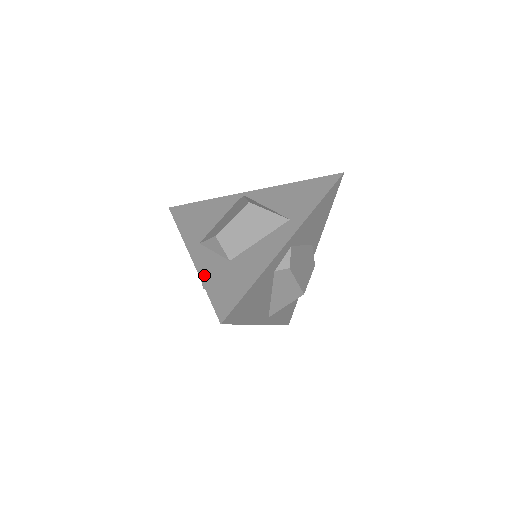
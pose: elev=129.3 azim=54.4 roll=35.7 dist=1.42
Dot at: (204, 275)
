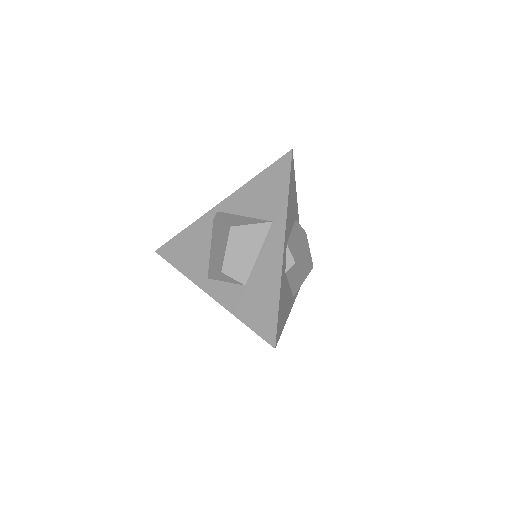
Dot at: (232, 309)
